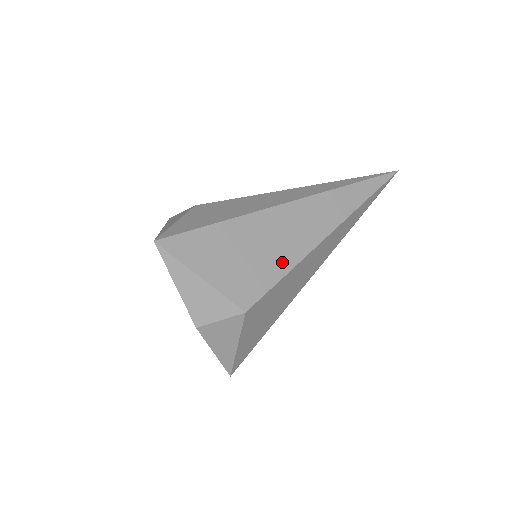
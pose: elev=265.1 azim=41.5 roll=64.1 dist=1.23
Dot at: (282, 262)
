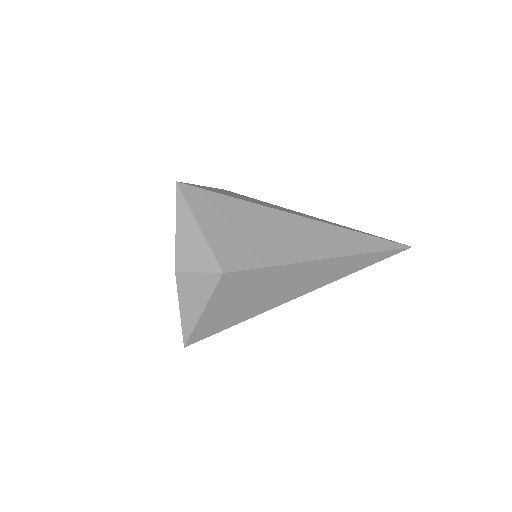
Dot at: (275, 255)
